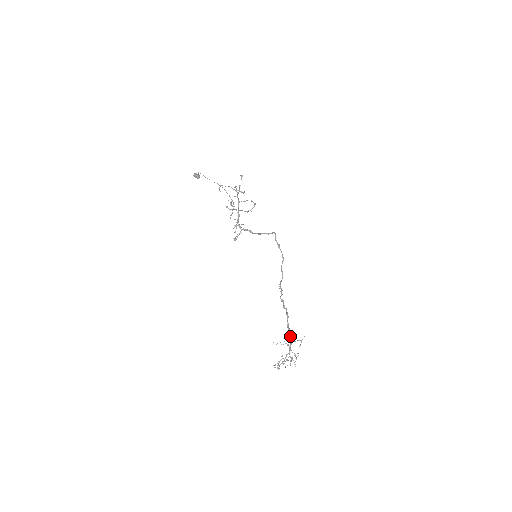
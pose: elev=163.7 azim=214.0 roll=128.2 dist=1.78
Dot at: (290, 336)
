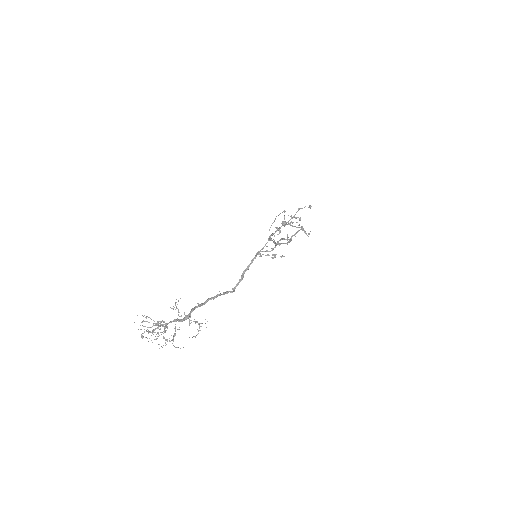
Dot at: (193, 309)
